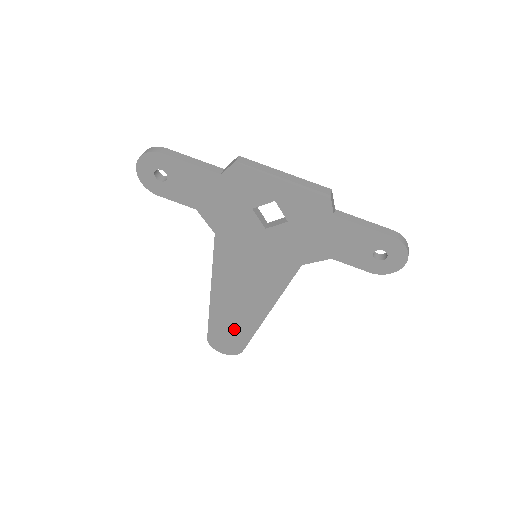
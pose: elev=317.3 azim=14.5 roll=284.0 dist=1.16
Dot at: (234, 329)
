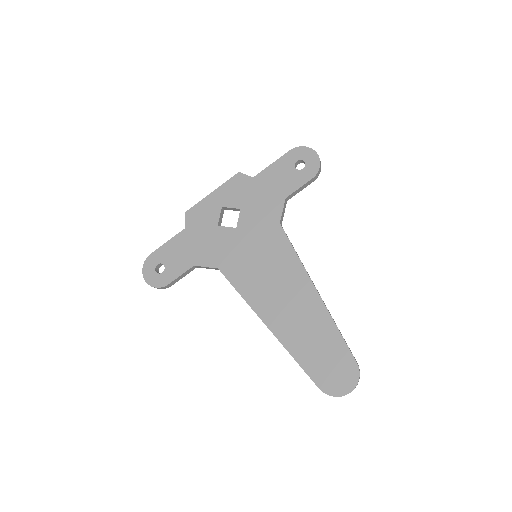
Dot at: (320, 342)
